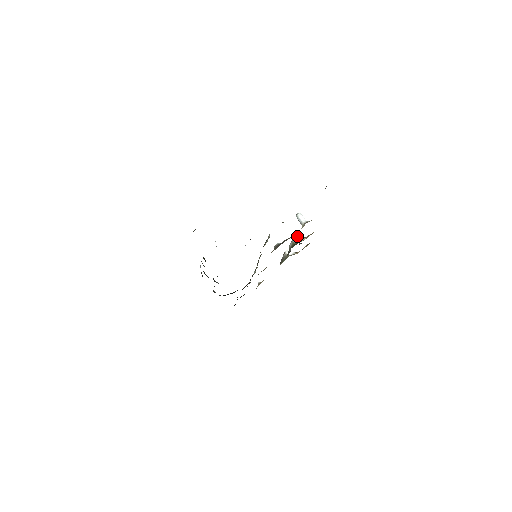
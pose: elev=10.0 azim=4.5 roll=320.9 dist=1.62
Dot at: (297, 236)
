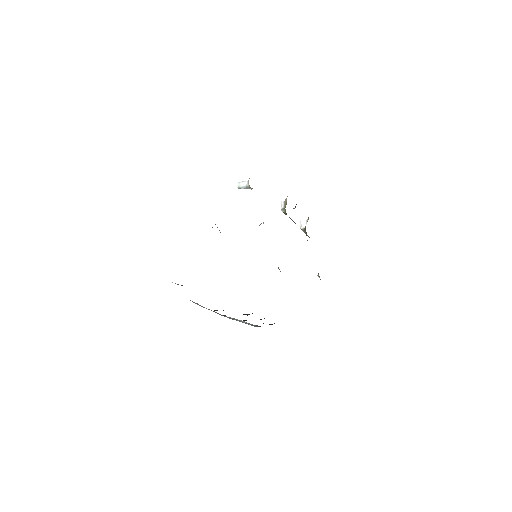
Dot at: (281, 205)
